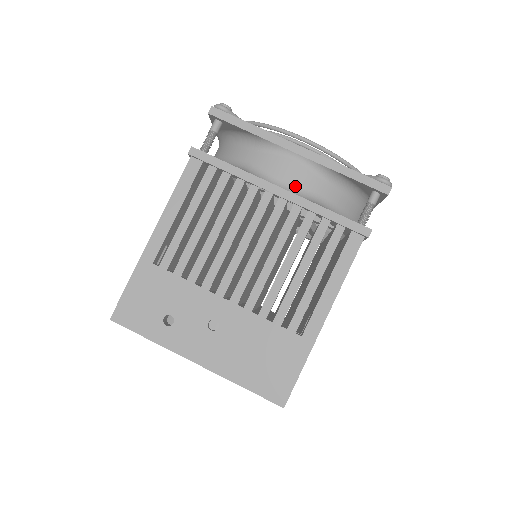
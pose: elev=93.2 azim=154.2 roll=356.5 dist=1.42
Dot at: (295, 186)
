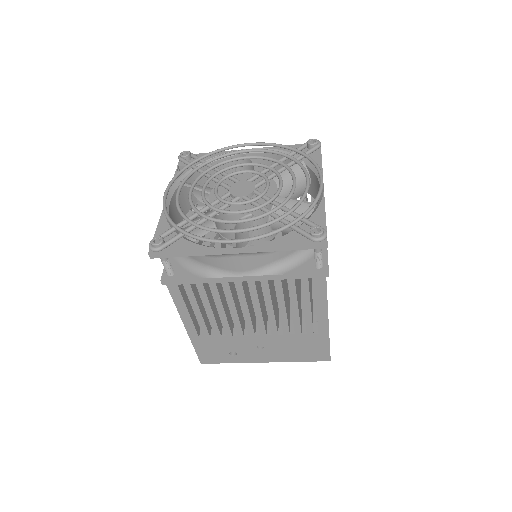
Dot at: (252, 269)
